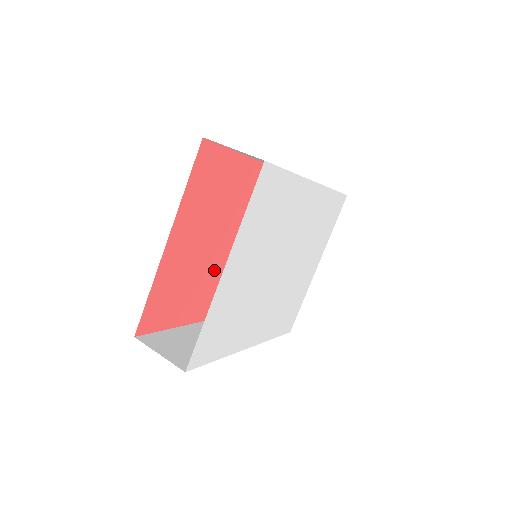
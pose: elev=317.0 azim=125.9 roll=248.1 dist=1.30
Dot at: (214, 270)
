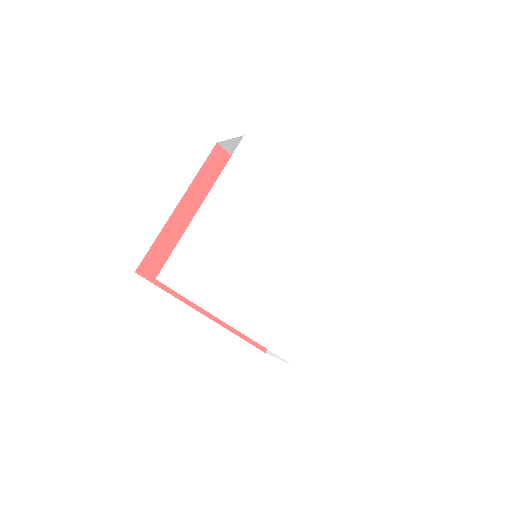
Dot at: occluded
